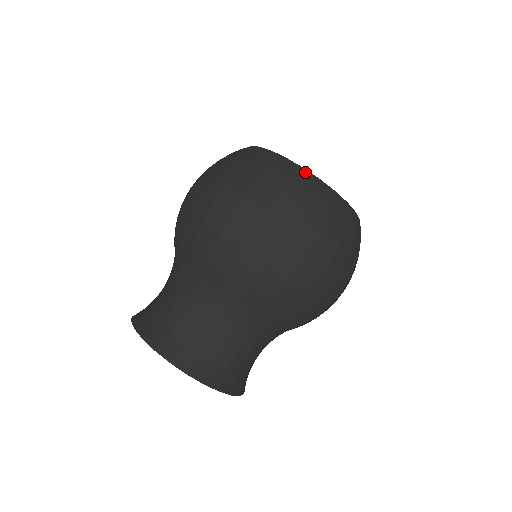
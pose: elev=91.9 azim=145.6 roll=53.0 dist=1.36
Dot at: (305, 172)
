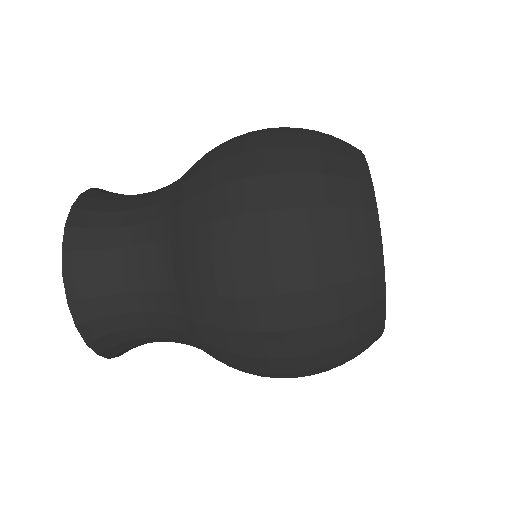
Dot at: (381, 277)
